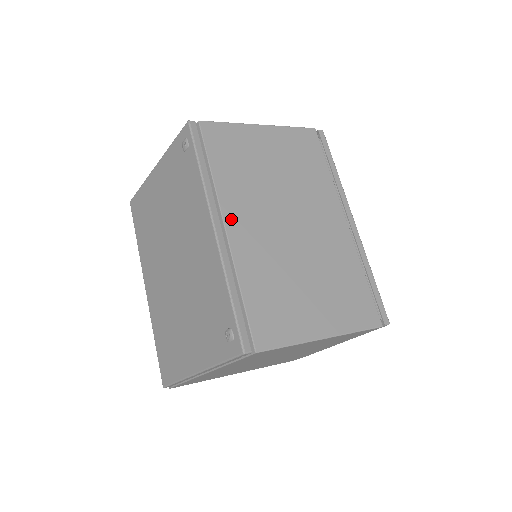
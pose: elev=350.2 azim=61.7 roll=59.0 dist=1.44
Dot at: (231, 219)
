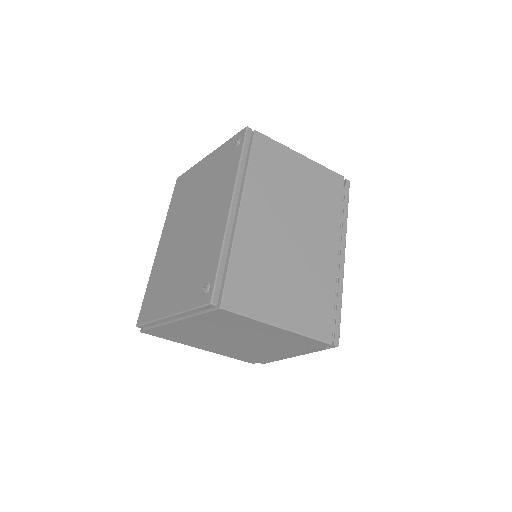
Dot at: (247, 207)
